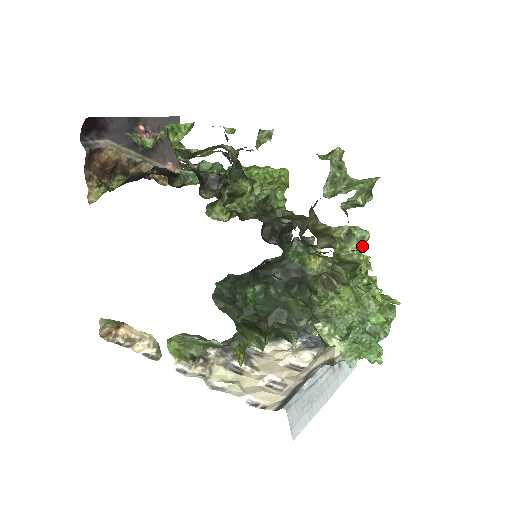
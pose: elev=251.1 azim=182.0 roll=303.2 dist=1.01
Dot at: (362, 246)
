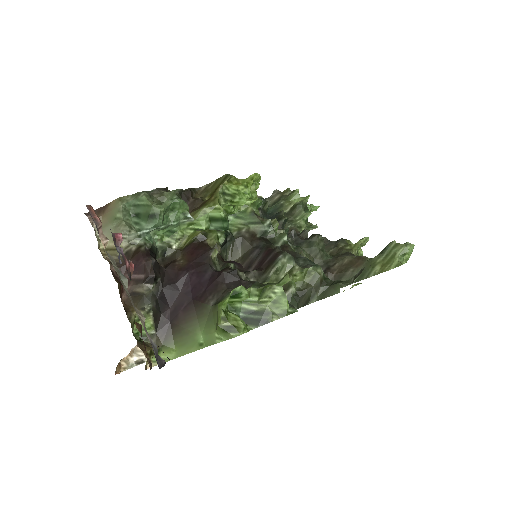
Dot at: occluded
